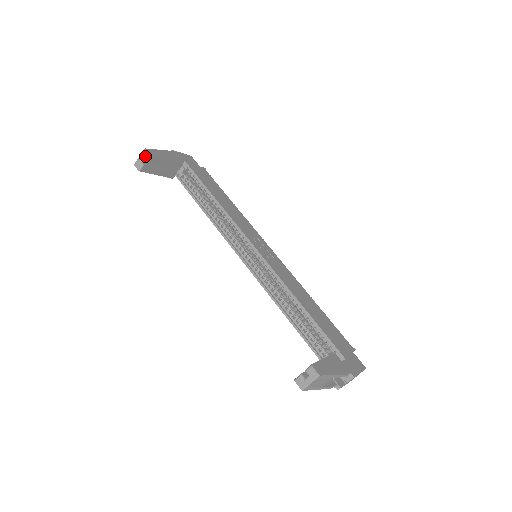
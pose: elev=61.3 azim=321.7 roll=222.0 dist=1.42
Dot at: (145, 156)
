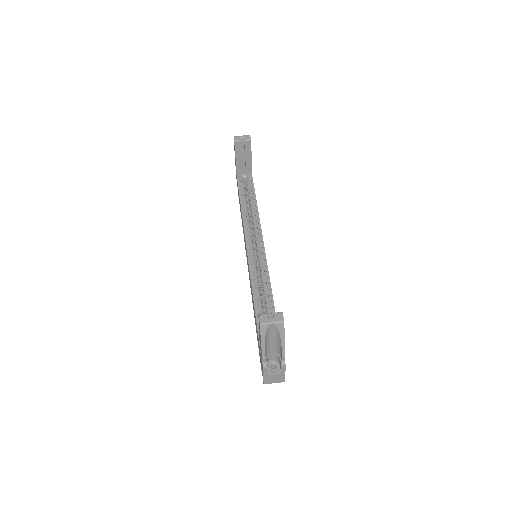
Dot at: (247, 138)
